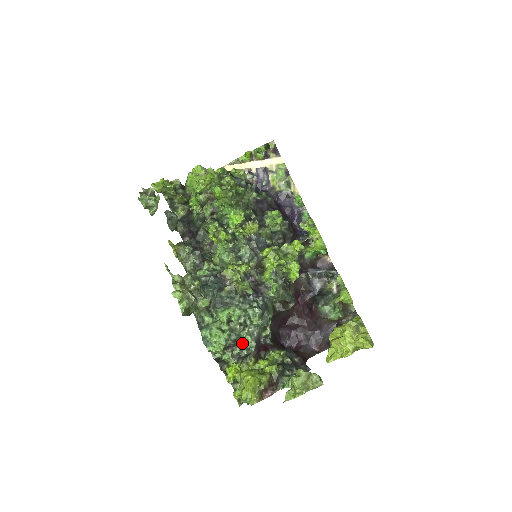
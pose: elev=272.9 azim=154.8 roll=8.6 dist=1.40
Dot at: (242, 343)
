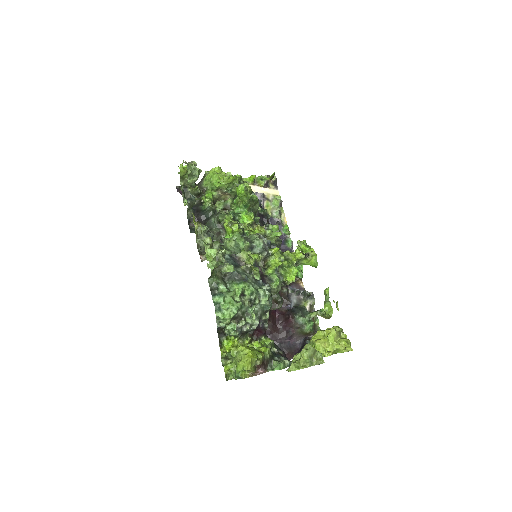
Dot at: (247, 318)
